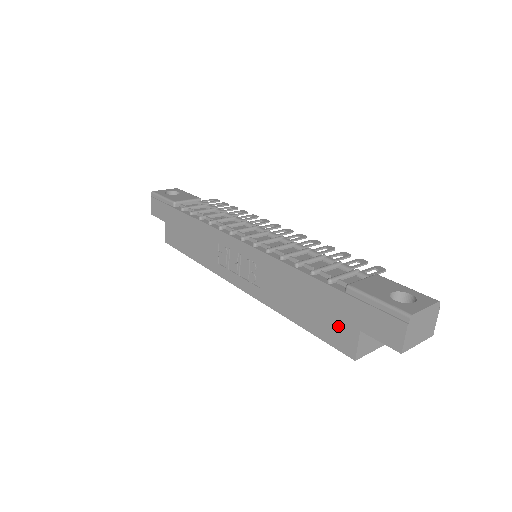
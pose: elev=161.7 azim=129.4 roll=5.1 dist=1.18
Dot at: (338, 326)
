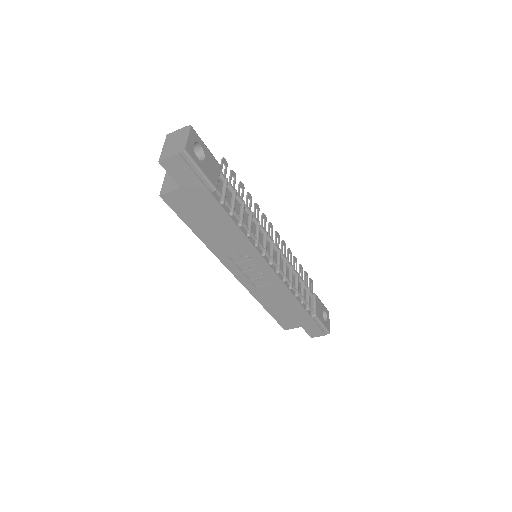
Dot at: (292, 321)
